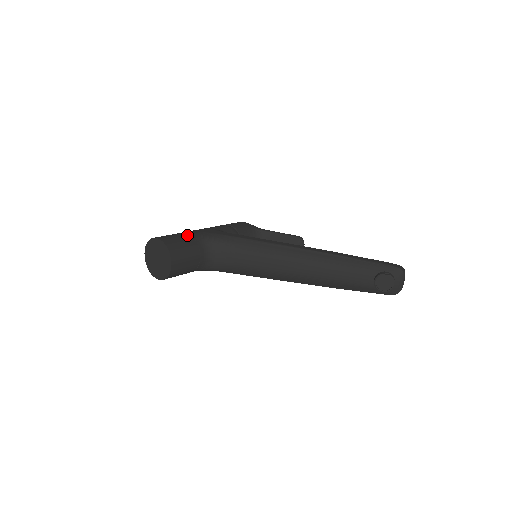
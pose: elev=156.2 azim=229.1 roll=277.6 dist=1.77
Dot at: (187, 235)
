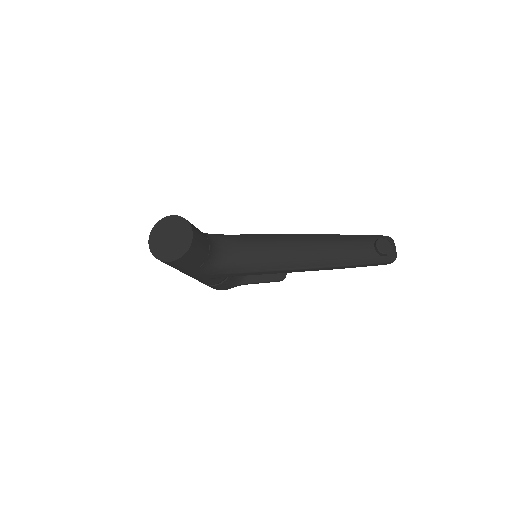
Dot at: occluded
